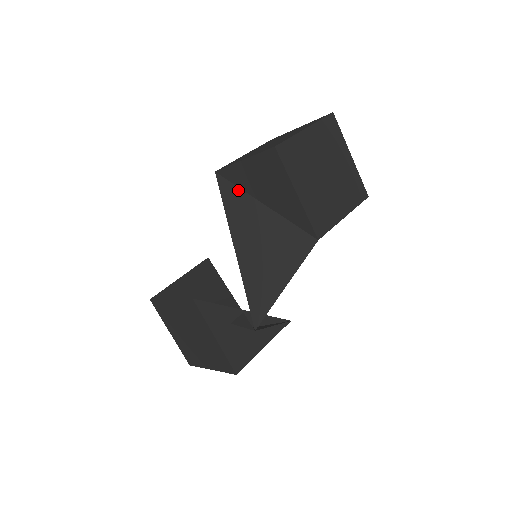
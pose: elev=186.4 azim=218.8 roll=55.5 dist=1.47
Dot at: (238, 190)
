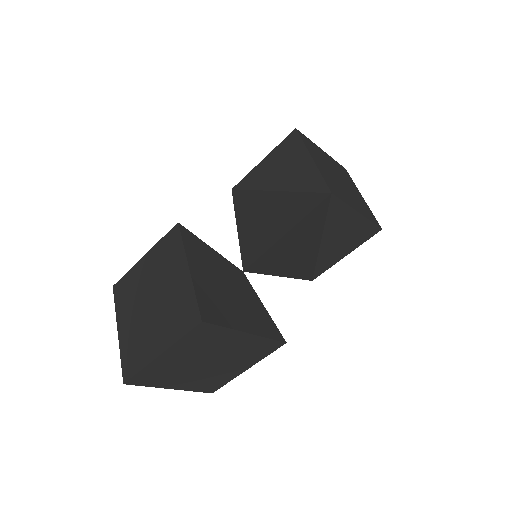
Dot at: (252, 191)
